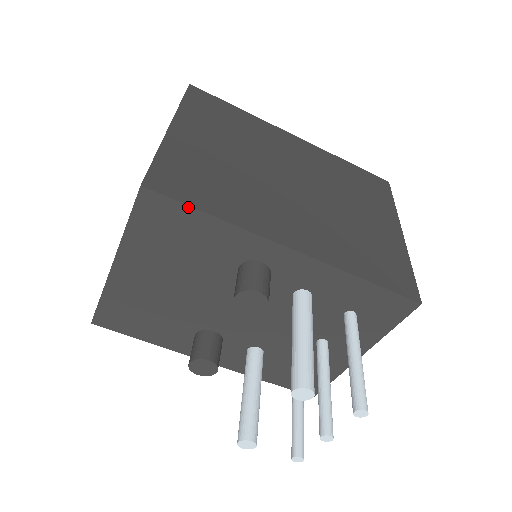
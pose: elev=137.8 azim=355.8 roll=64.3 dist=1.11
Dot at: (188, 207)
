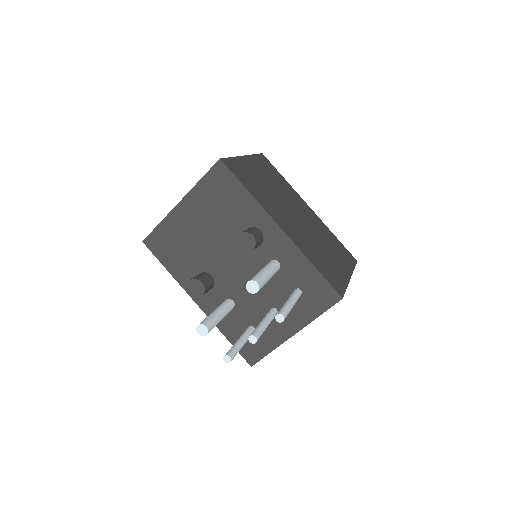
Dot at: (237, 180)
